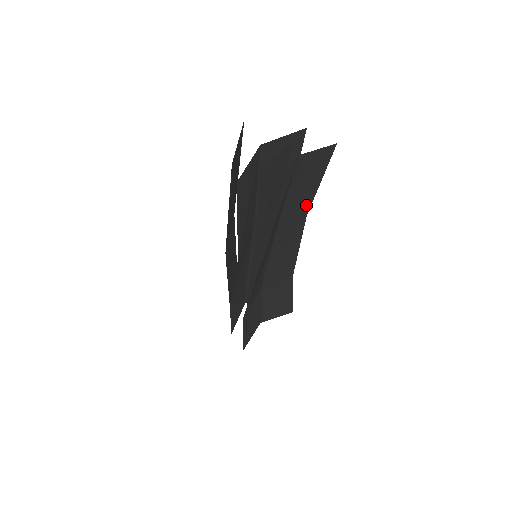
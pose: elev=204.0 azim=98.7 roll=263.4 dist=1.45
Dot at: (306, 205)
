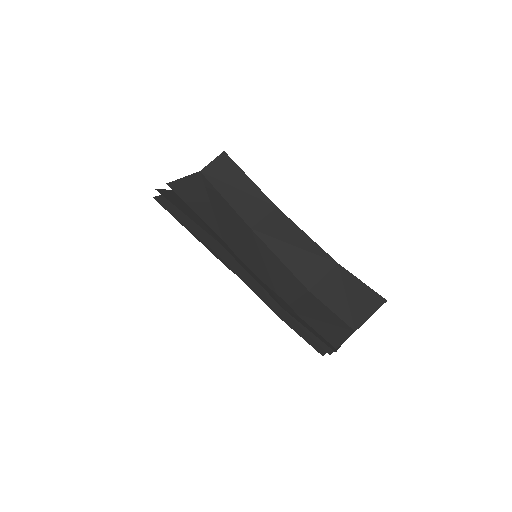
Dot at: (262, 199)
